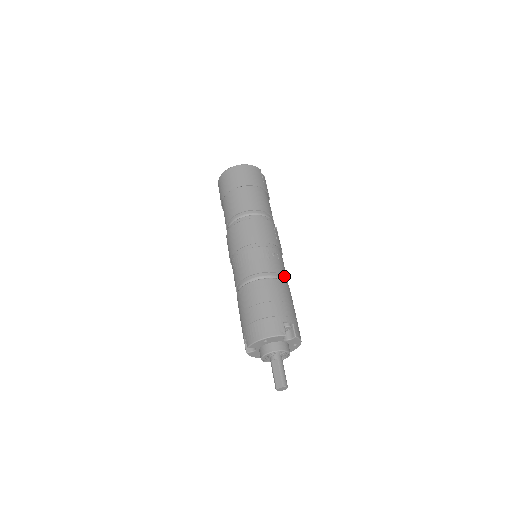
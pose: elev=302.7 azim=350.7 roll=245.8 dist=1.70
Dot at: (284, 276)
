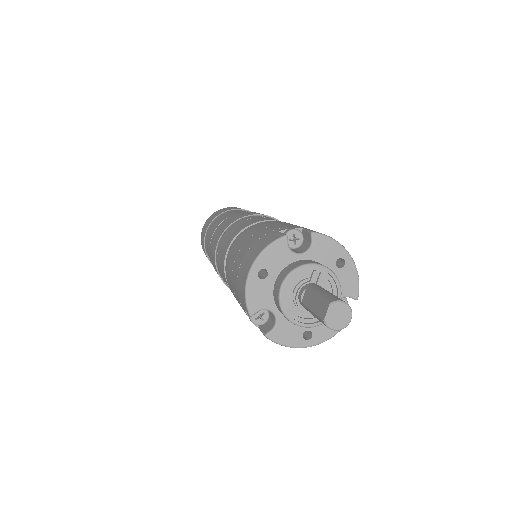
Dot at: occluded
